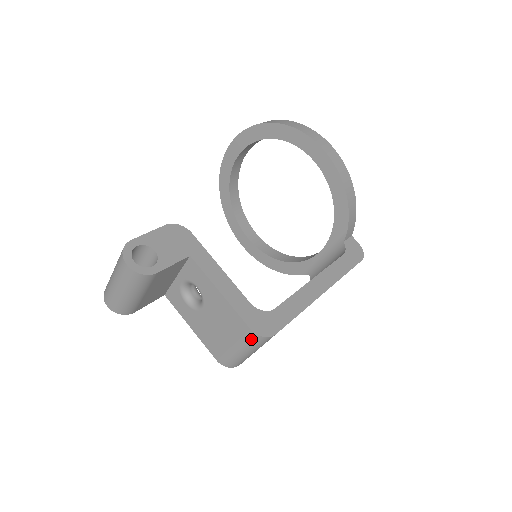
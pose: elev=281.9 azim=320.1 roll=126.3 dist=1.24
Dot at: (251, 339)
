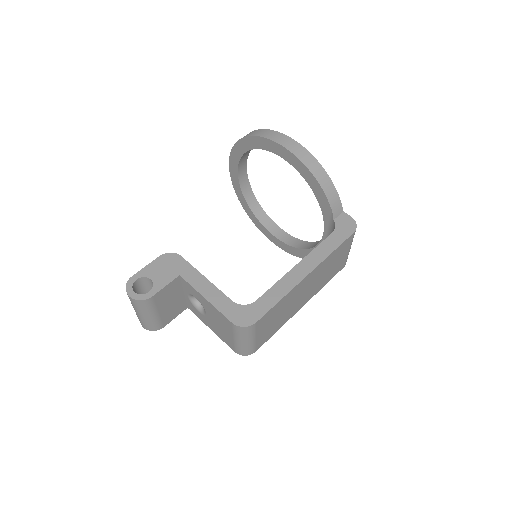
Dot at: (238, 330)
